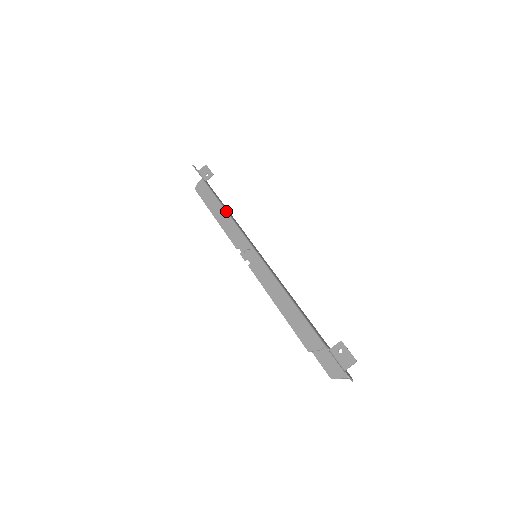
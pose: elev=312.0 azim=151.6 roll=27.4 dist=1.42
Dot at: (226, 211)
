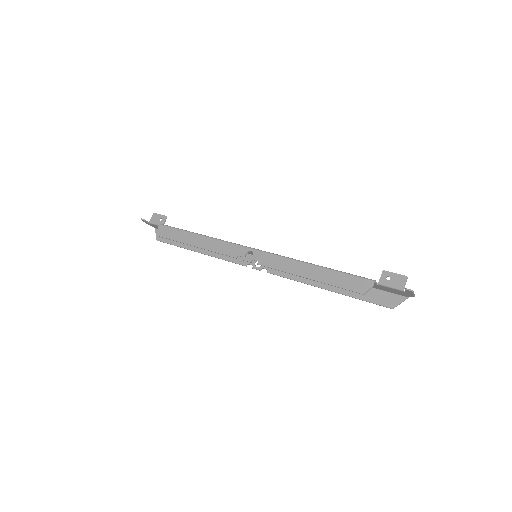
Dot at: (203, 235)
